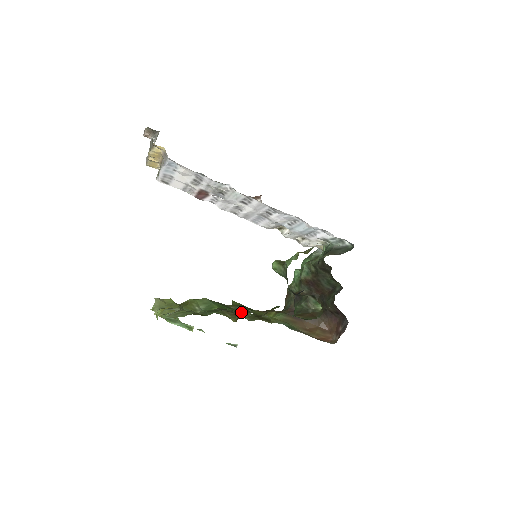
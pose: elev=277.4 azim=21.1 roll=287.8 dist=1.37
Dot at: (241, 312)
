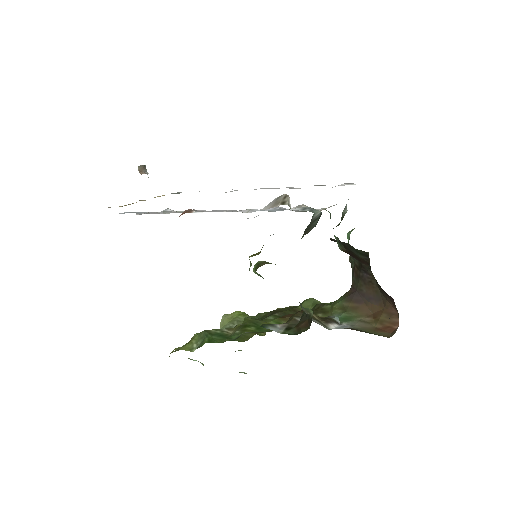
Dot at: (305, 305)
